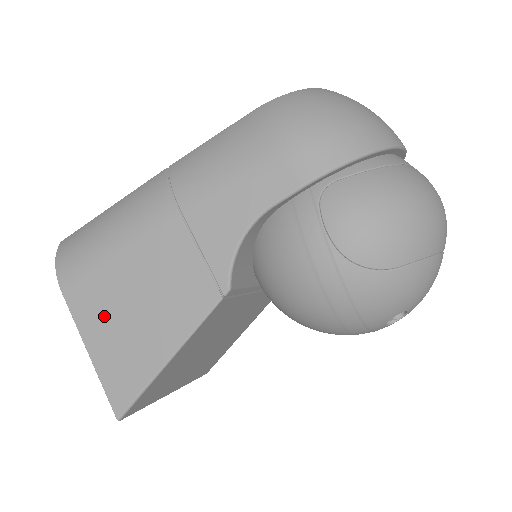
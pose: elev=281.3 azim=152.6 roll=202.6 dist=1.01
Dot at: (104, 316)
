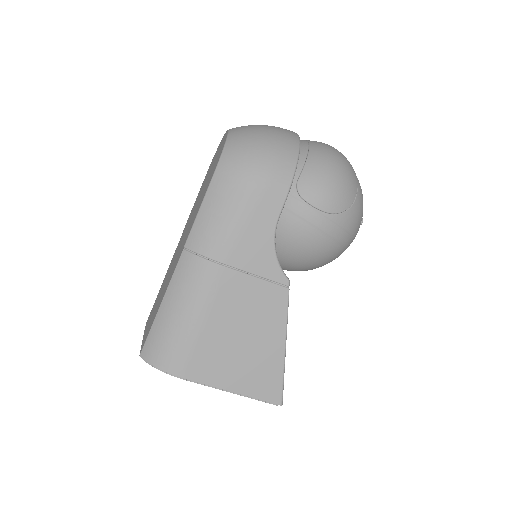
Dot at: (226, 363)
